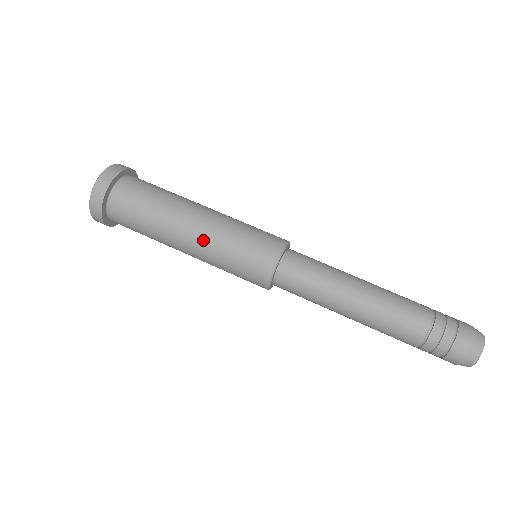
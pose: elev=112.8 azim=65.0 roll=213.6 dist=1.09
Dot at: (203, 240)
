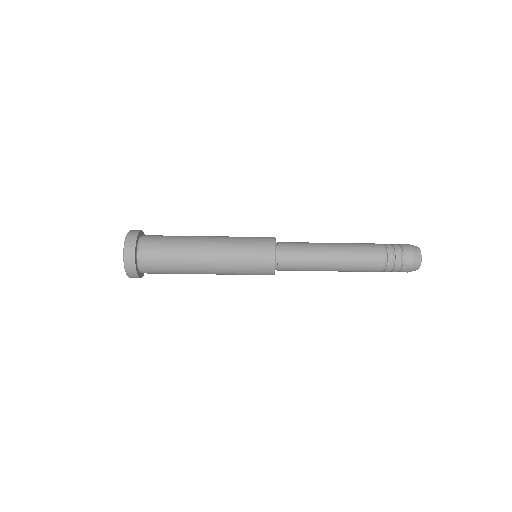
Dot at: (219, 259)
